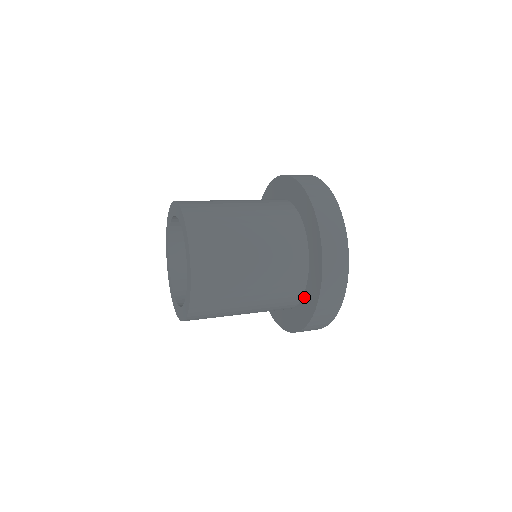
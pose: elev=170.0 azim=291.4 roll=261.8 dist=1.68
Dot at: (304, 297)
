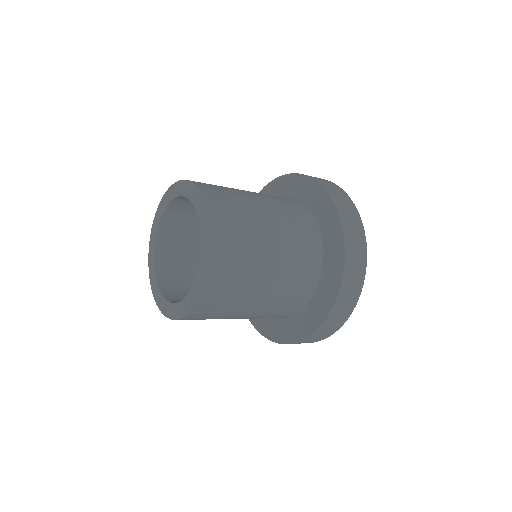
Dot at: (318, 289)
